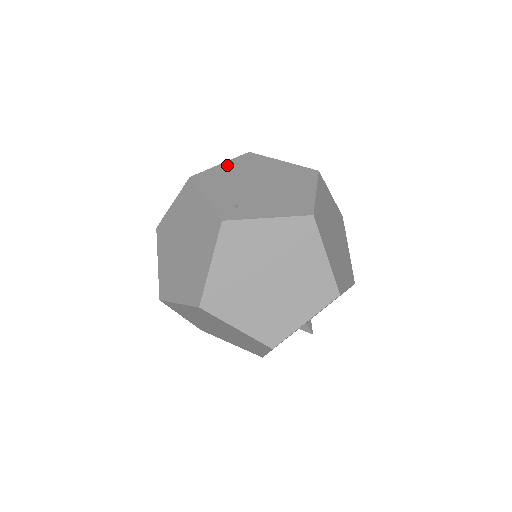
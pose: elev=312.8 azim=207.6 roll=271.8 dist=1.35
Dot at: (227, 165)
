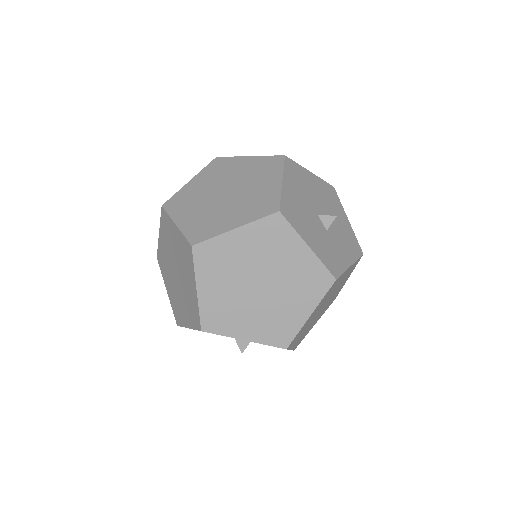
Dot at: occluded
